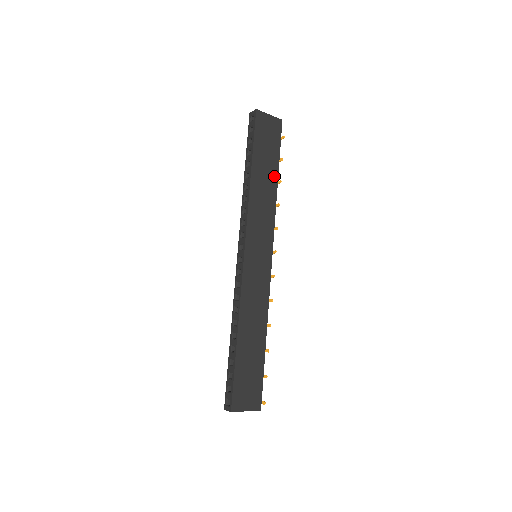
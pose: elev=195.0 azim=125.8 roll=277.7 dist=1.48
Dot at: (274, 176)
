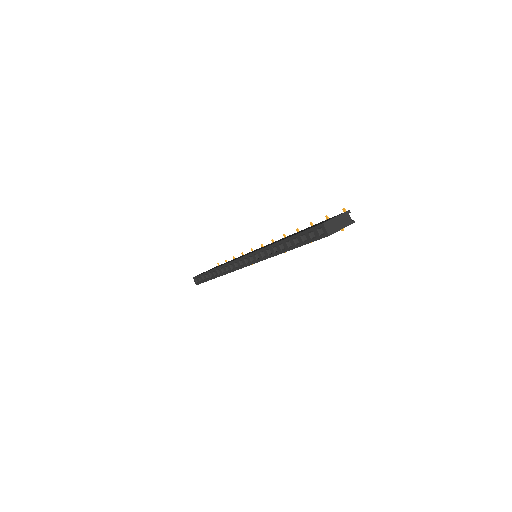
Dot at: occluded
